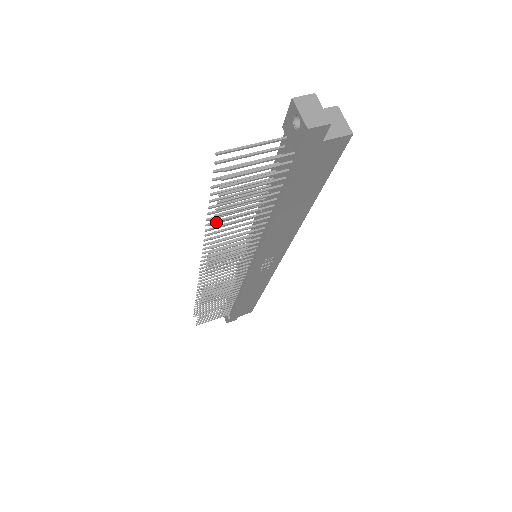
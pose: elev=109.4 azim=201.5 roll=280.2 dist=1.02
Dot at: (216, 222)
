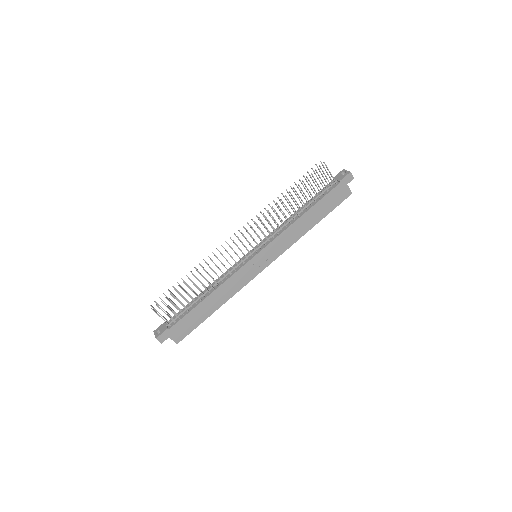
Dot at: (294, 188)
